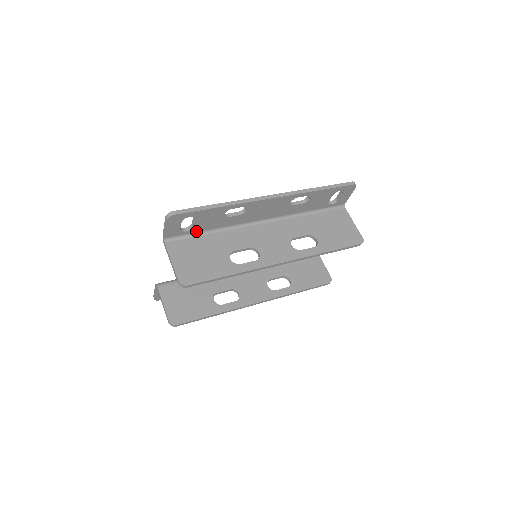
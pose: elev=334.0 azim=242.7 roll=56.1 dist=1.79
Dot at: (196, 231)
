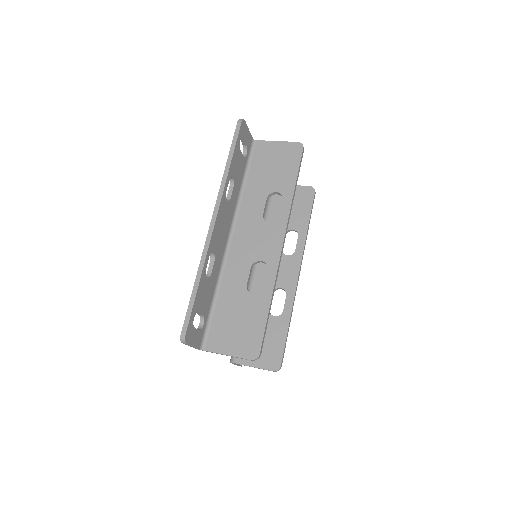
Dot at: (208, 313)
